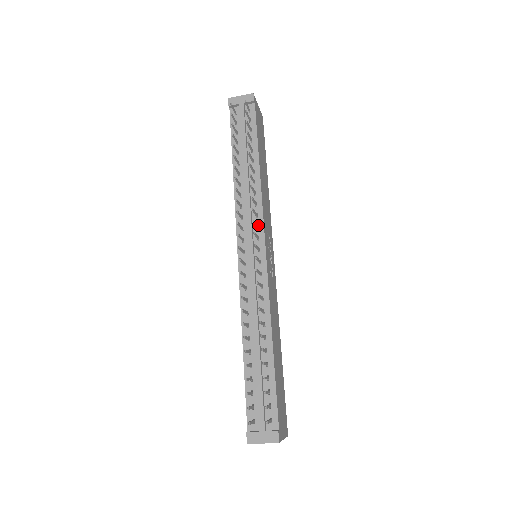
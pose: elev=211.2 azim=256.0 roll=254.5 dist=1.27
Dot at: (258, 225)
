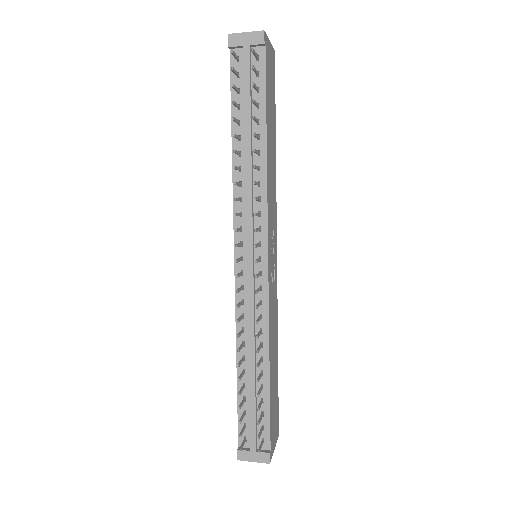
Dot at: (261, 227)
